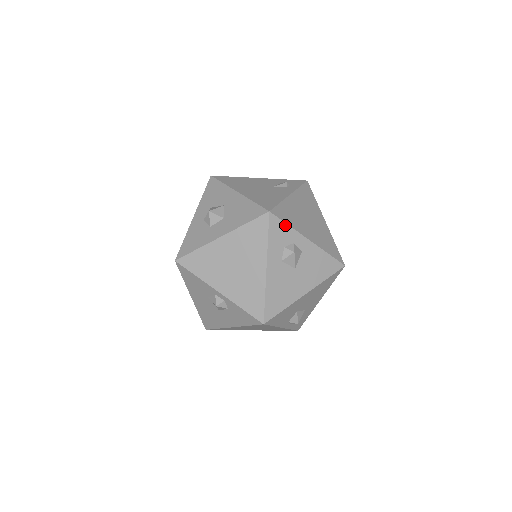
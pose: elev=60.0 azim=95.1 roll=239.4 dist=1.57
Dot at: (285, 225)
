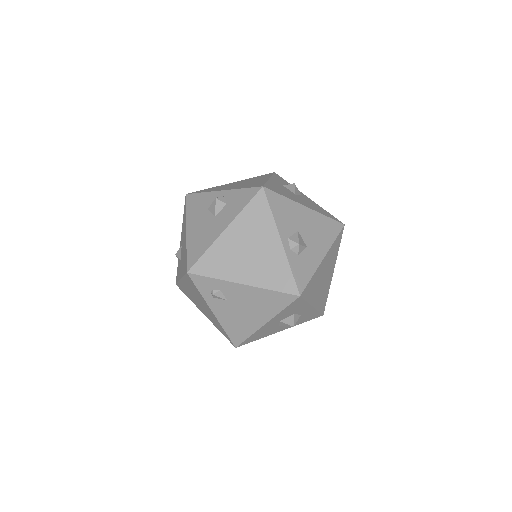
Dot at: (287, 182)
